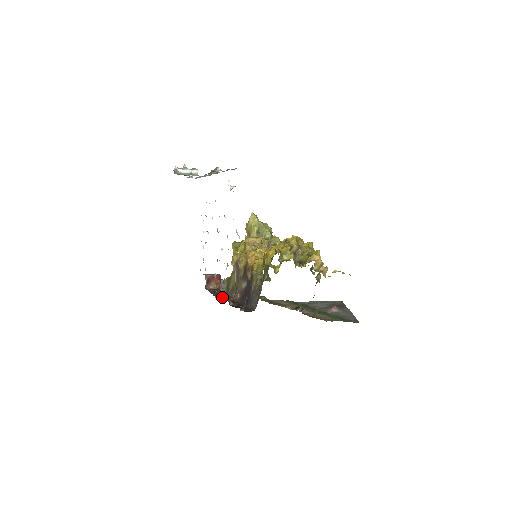
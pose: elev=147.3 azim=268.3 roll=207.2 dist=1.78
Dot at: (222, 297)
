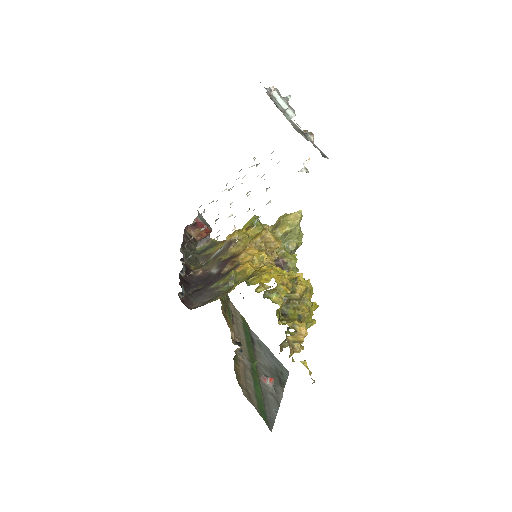
Dot at: (184, 257)
